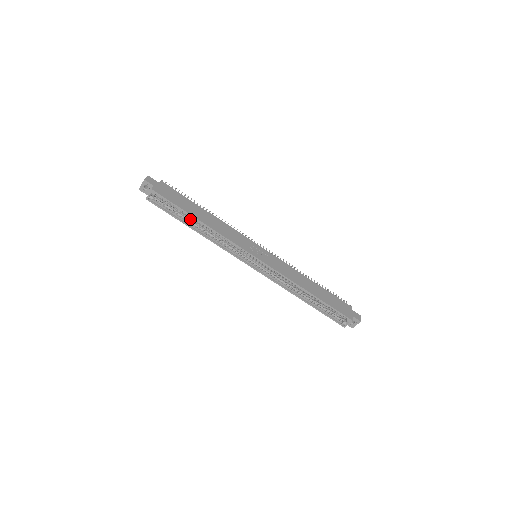
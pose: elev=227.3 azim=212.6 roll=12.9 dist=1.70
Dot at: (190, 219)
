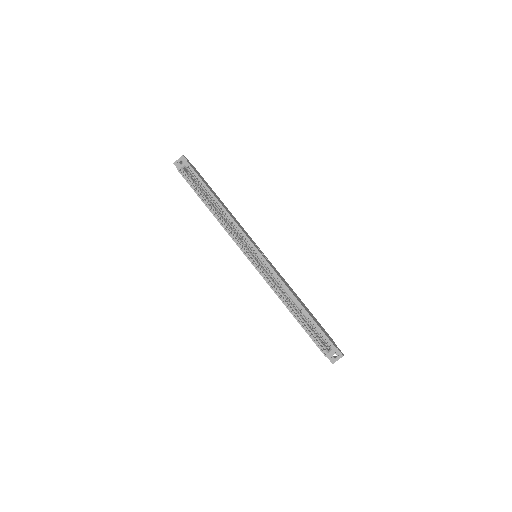
Dot at: (209, 200)
